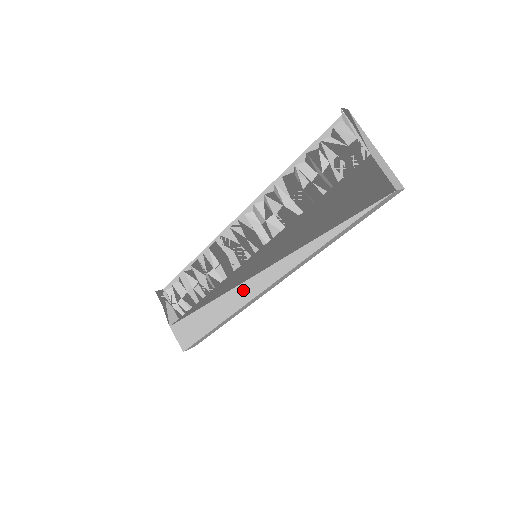
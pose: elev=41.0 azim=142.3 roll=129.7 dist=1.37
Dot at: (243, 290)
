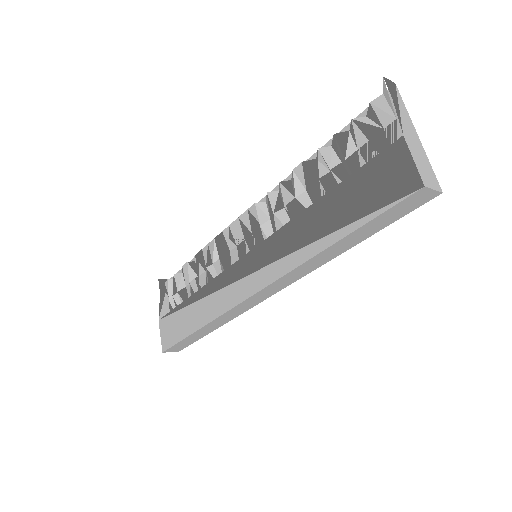
Dot at: (230, 292)
